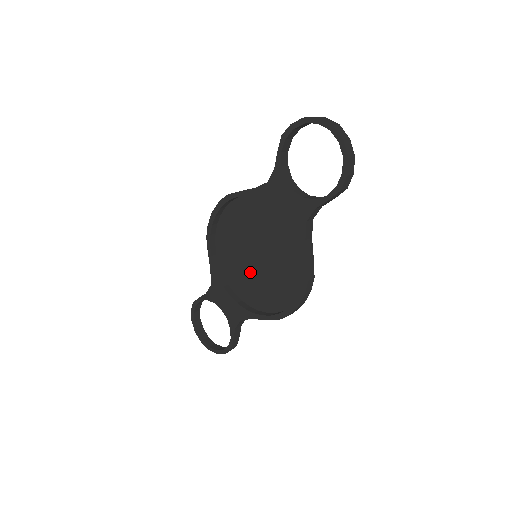
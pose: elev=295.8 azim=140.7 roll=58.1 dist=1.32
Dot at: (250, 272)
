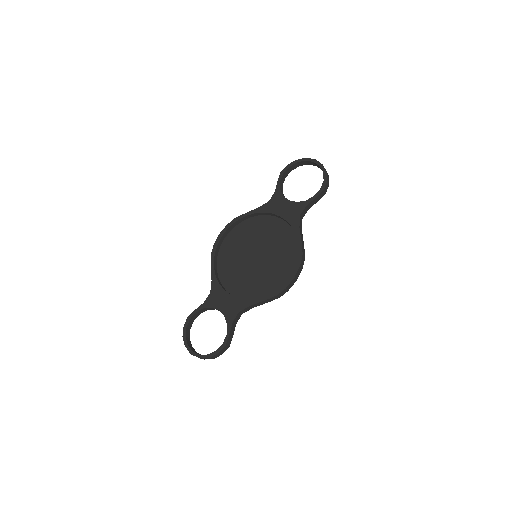
Dot at: (249, 272)
